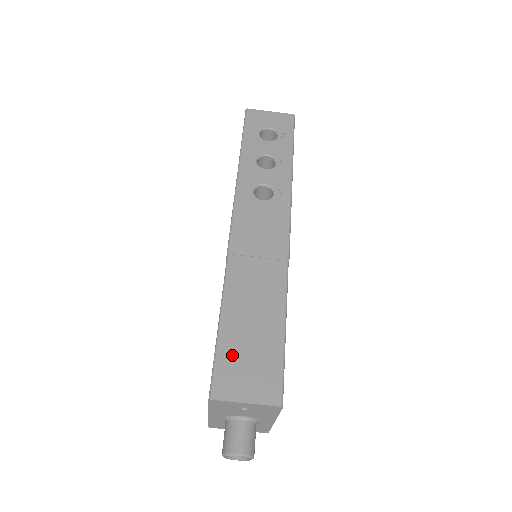
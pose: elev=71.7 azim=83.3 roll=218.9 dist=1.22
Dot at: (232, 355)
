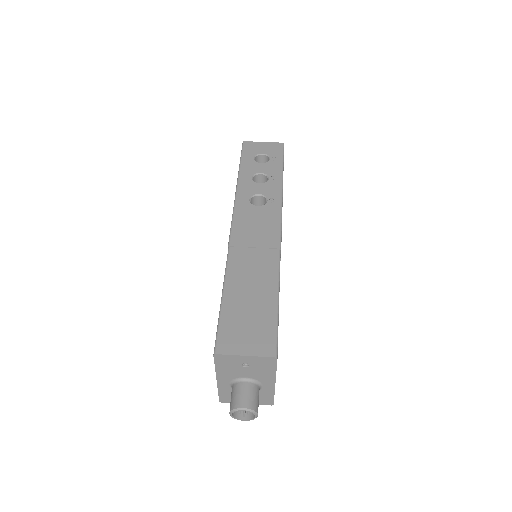
Dot at: (233, 320)
